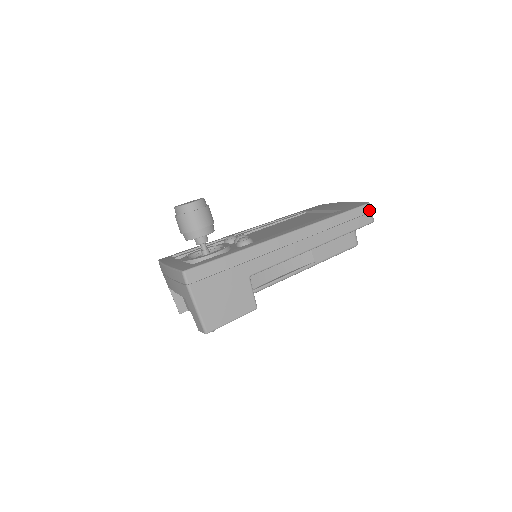
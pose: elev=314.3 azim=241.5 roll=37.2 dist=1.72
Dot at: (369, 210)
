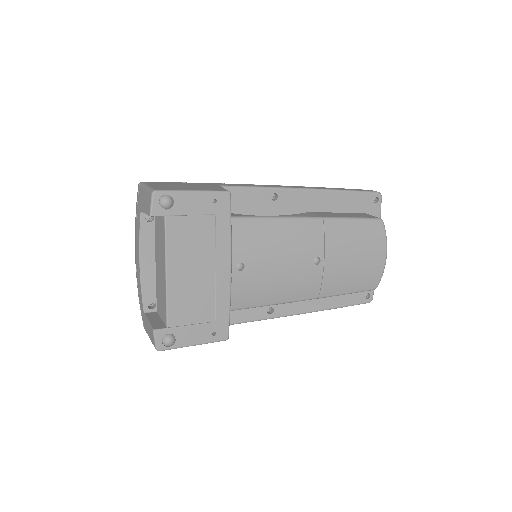
Dot at: occluded
